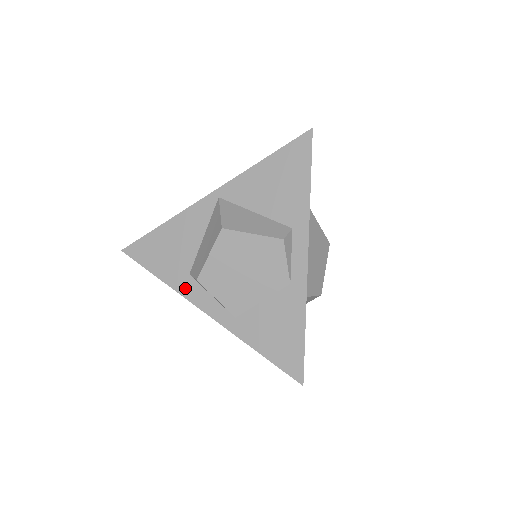
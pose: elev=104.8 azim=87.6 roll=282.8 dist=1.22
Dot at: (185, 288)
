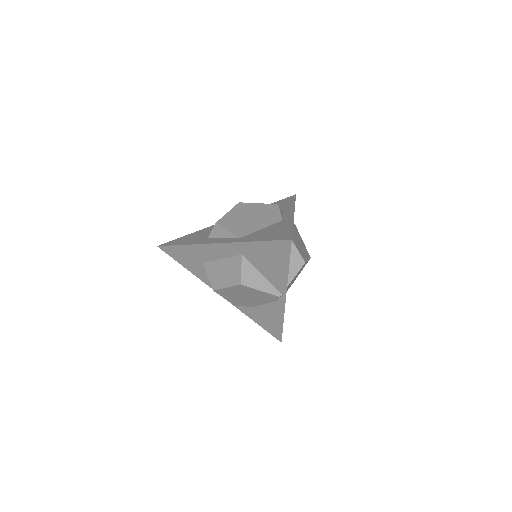
Dot at: (203, 241)
